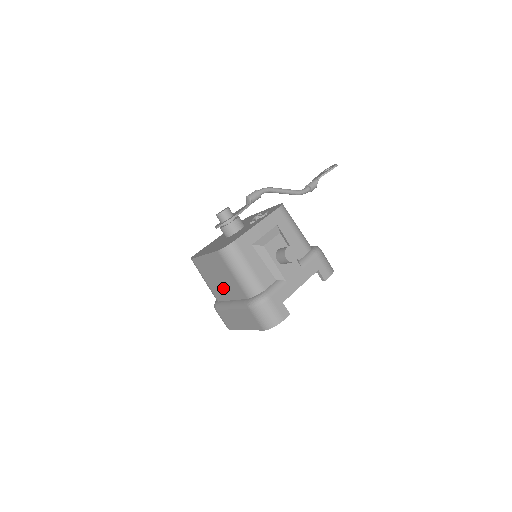
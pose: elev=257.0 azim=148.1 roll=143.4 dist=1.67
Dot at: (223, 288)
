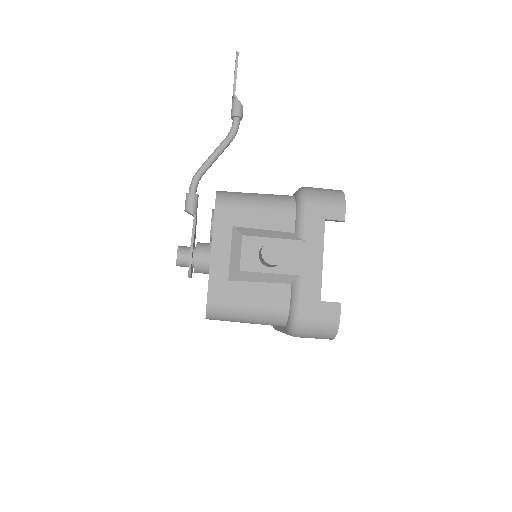
Dot at: occluded
